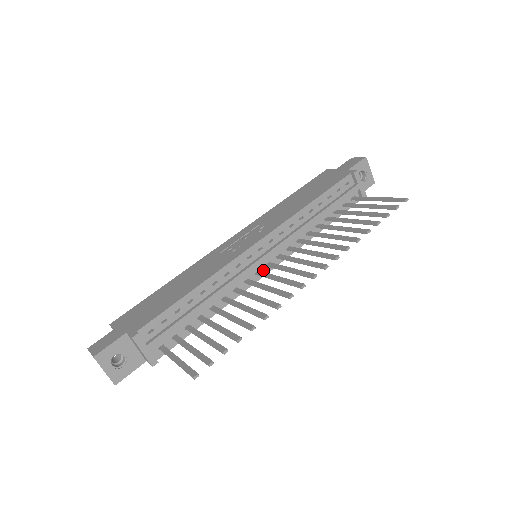
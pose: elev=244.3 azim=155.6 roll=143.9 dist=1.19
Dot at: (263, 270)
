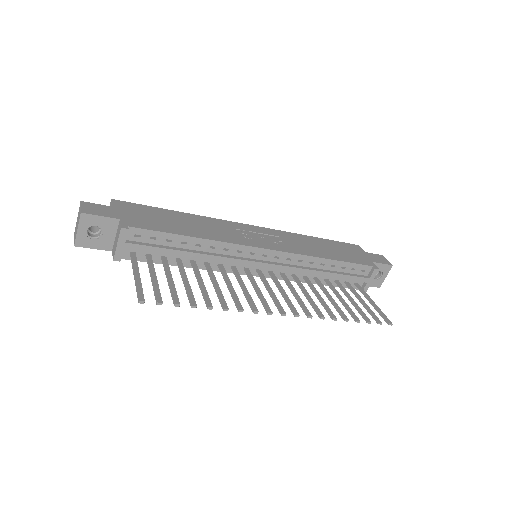
Dot at: (251, 271)
